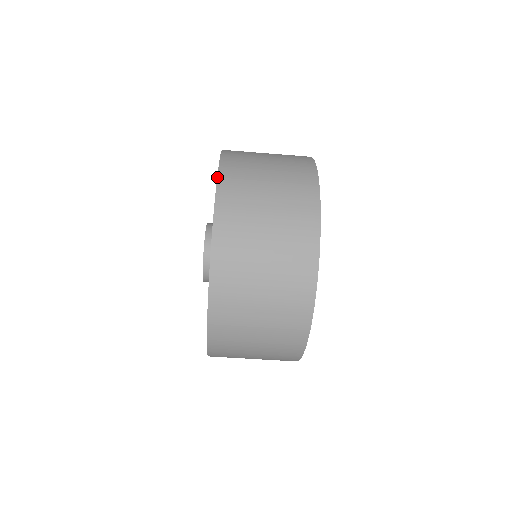
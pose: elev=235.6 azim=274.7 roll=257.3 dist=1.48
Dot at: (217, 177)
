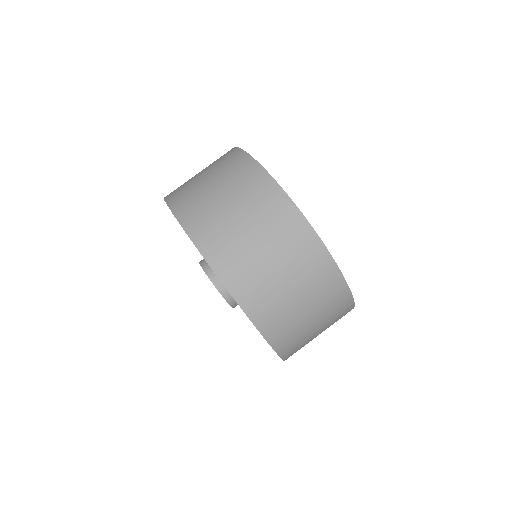
Dot at: occluded
